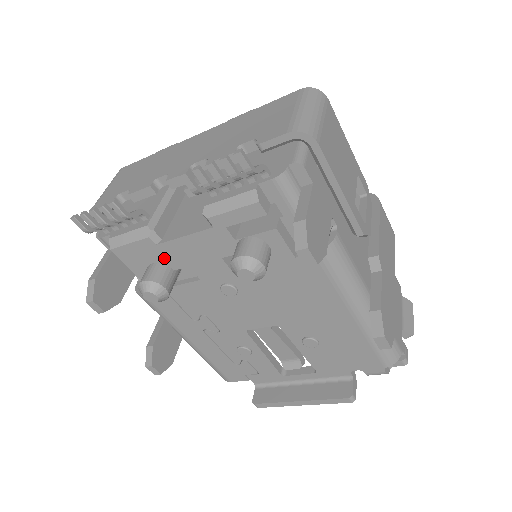
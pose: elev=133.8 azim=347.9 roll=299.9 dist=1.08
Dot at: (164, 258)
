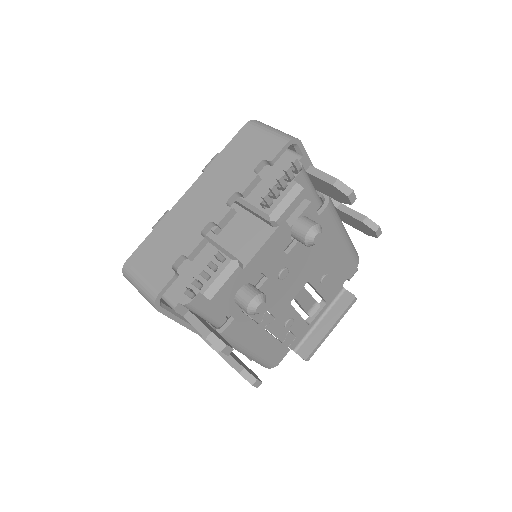
Dot at: (247, 278)
